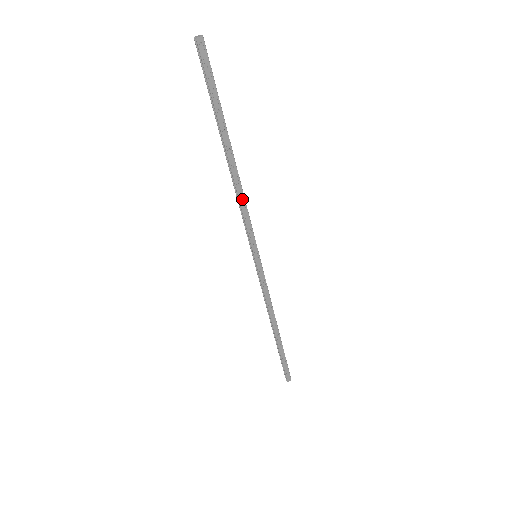
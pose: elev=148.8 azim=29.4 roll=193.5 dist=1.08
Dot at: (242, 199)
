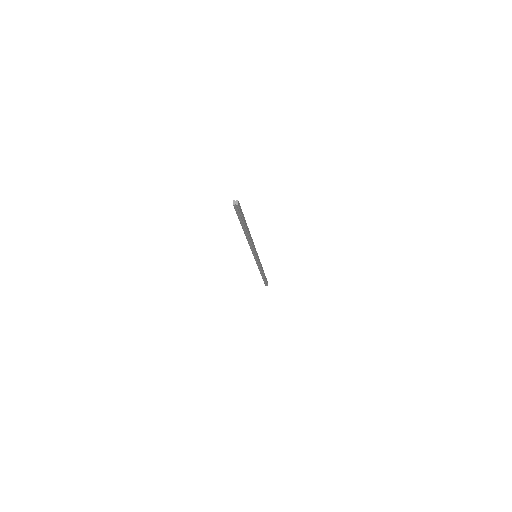
Dot at: (252, 242)
